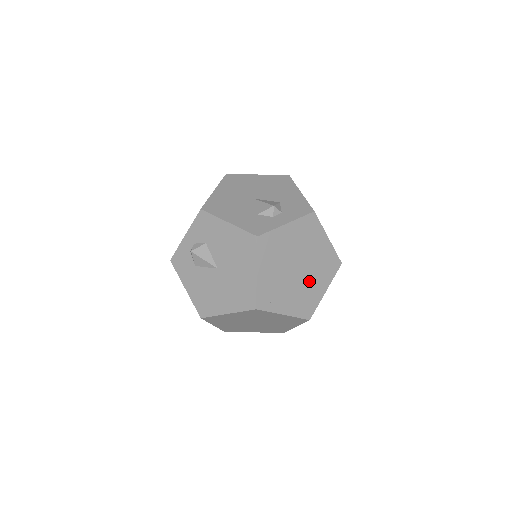
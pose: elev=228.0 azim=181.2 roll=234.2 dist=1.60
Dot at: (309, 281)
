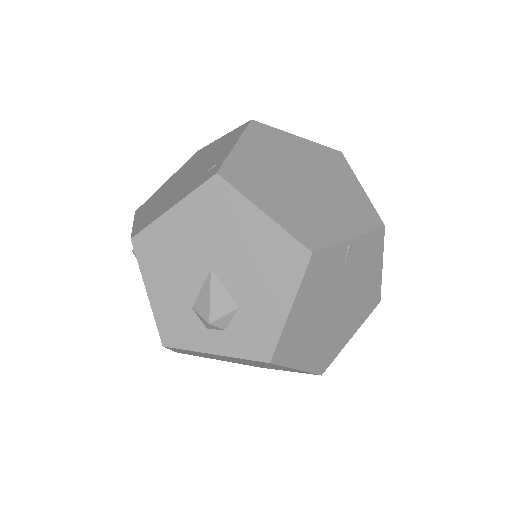
Dot at: (259, 365)
